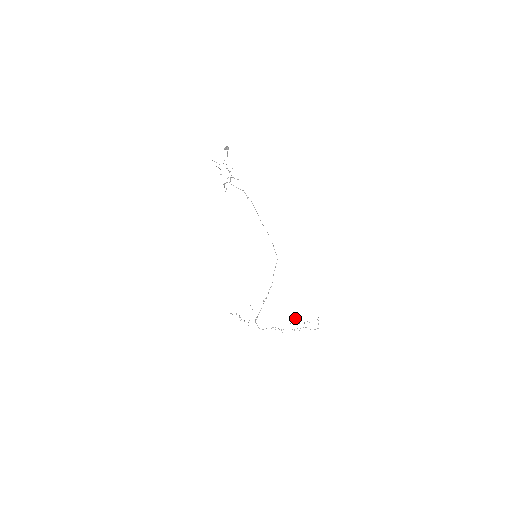
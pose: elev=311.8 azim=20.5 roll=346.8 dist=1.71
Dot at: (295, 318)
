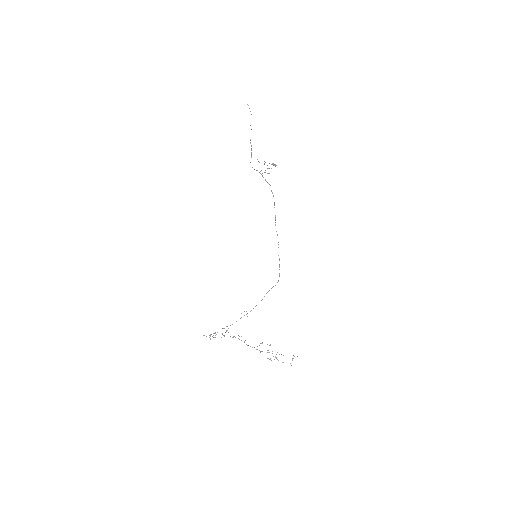
Dot at: occluded
